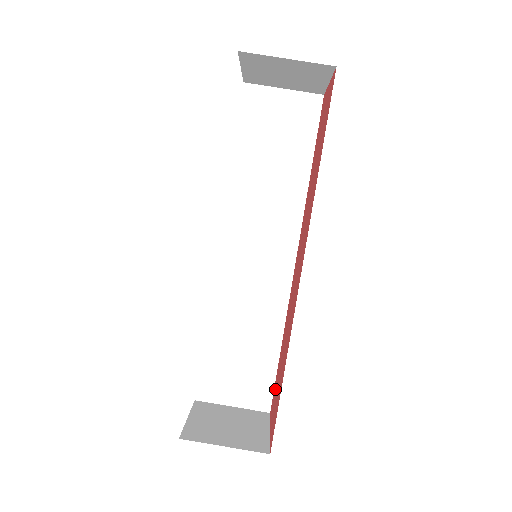
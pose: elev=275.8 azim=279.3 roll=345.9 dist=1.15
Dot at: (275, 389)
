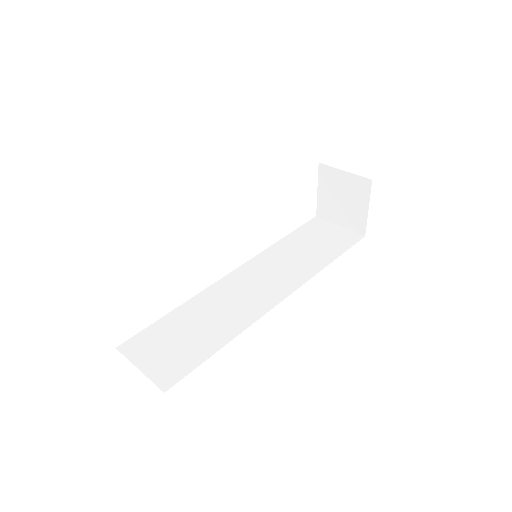
Dot at: occluded
